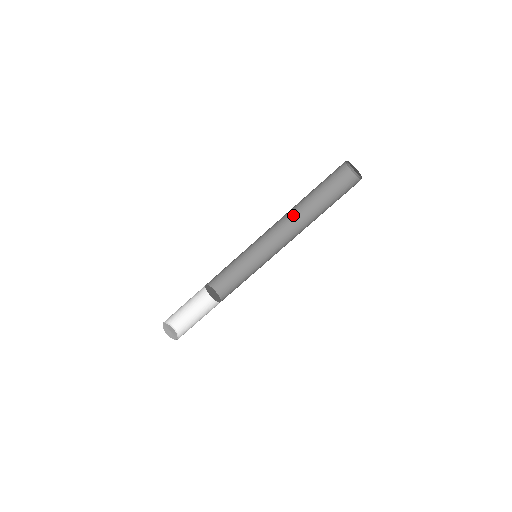
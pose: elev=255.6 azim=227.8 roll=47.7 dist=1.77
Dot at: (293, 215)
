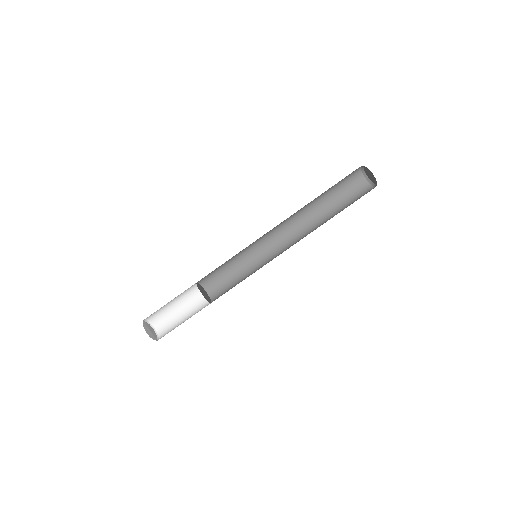
Dot at: (297, 212)
